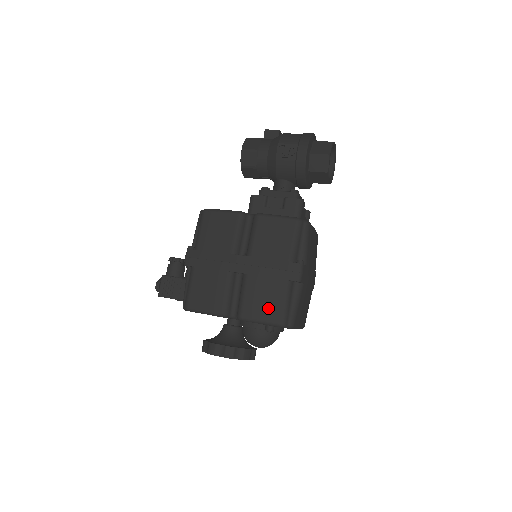
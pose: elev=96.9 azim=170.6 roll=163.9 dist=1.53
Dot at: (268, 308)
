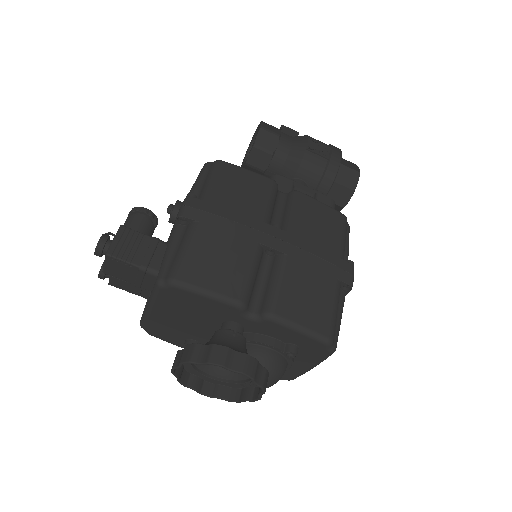
Dot at: (314, 310)
